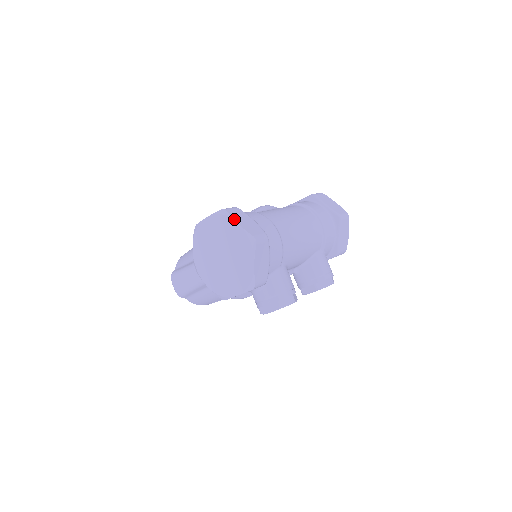
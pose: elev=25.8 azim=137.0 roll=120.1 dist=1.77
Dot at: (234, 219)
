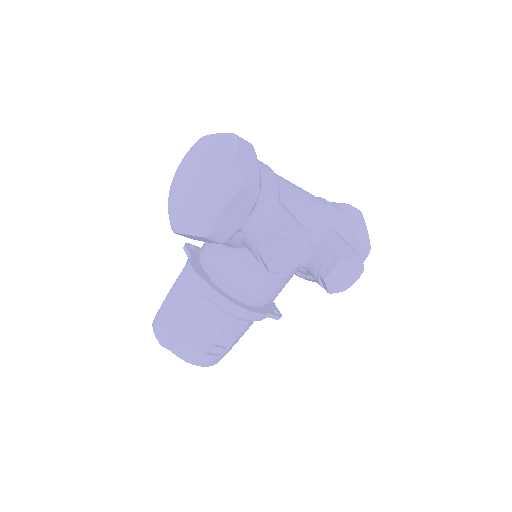
Dot at: (211, 134)
